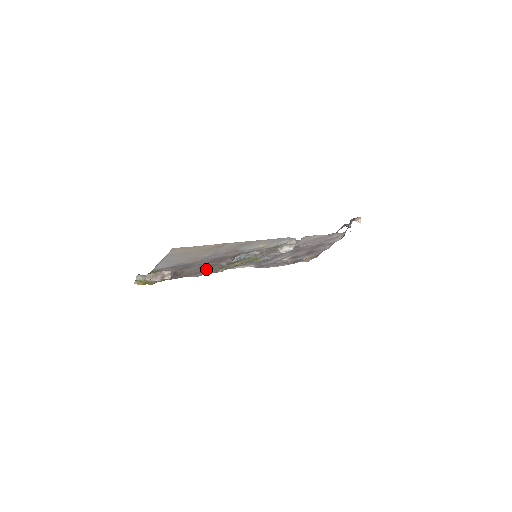
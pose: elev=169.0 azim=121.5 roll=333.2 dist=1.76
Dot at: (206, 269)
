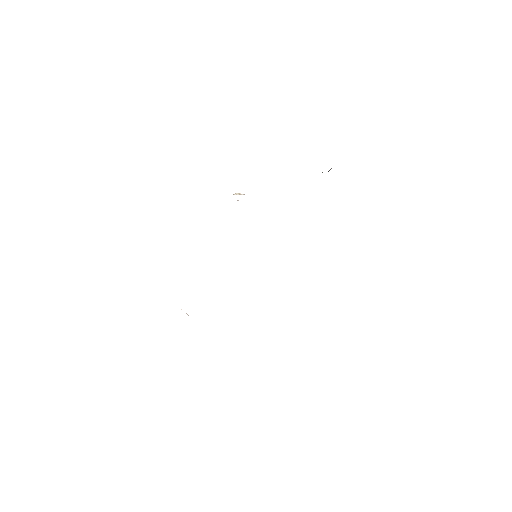
Dot at: occluded
